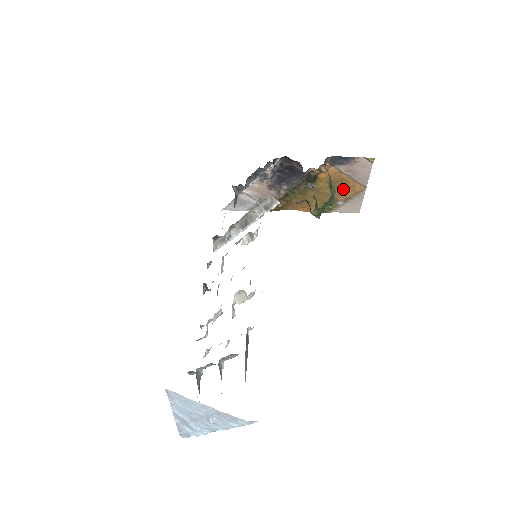
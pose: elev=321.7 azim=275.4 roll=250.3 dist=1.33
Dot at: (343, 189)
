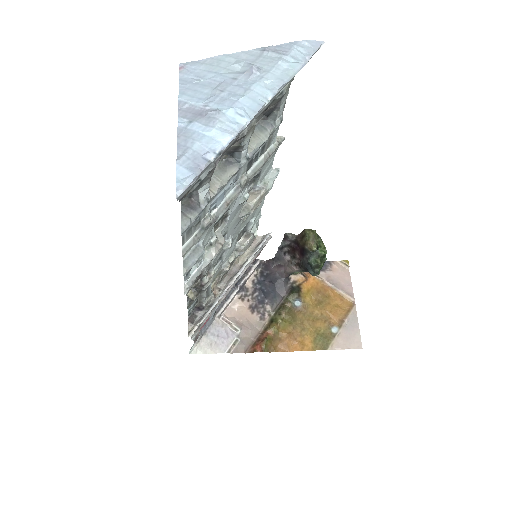
Dot at: (332, 306)
